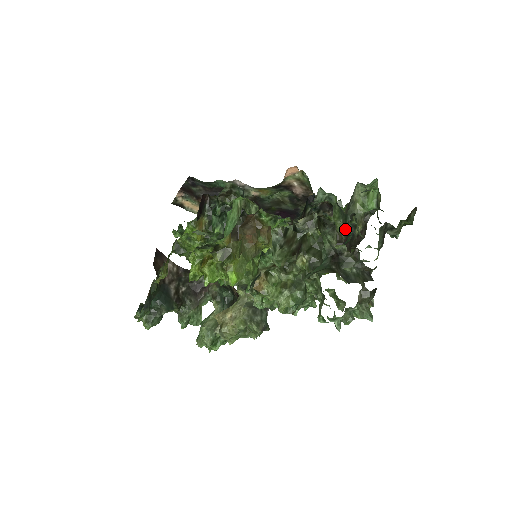
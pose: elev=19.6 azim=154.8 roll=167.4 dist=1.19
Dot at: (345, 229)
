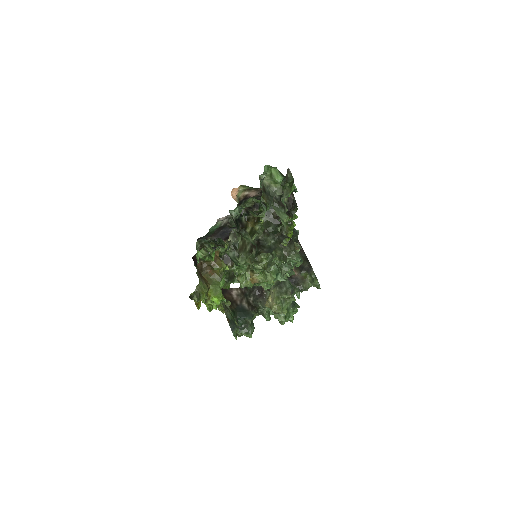
Dot at: occluded
